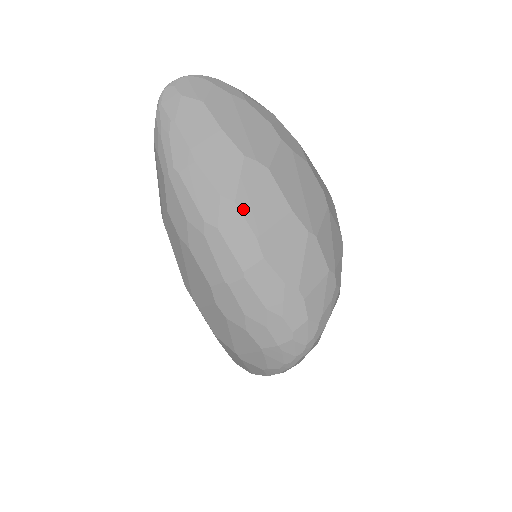
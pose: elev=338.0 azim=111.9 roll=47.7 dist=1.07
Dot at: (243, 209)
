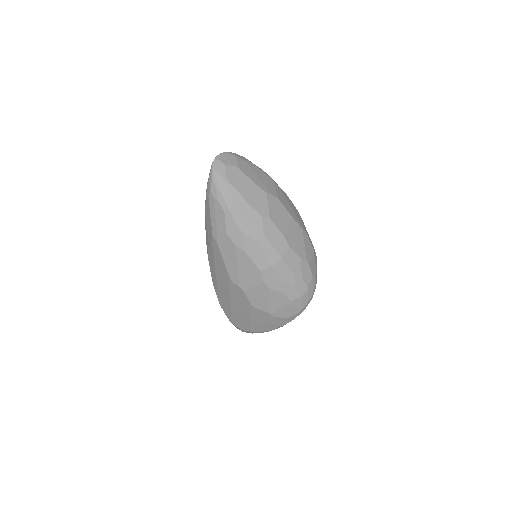
Dot at: (274, 222)
